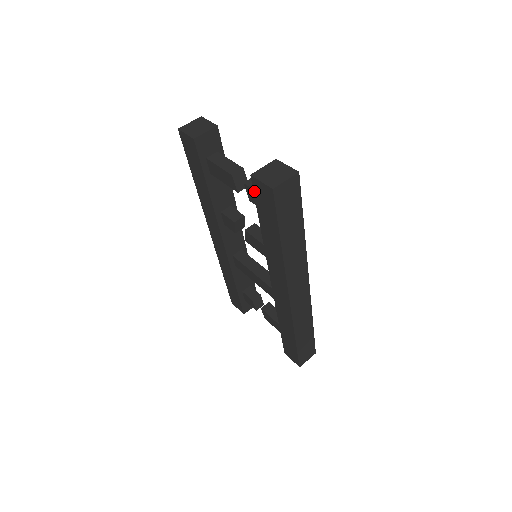
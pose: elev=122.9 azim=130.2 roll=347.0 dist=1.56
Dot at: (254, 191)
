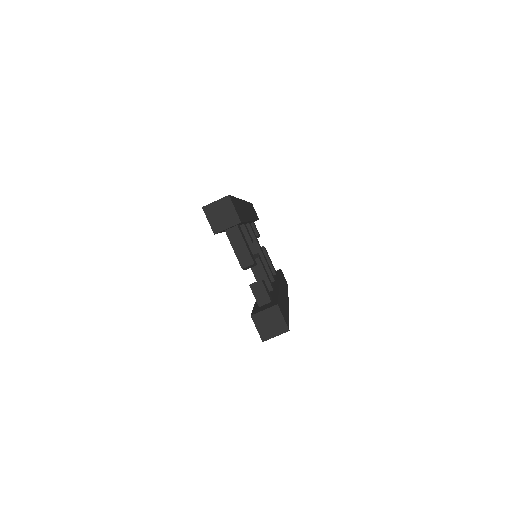
Dot at: occluded
